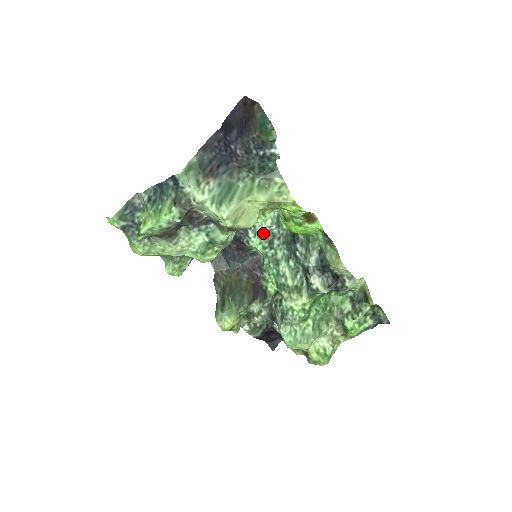
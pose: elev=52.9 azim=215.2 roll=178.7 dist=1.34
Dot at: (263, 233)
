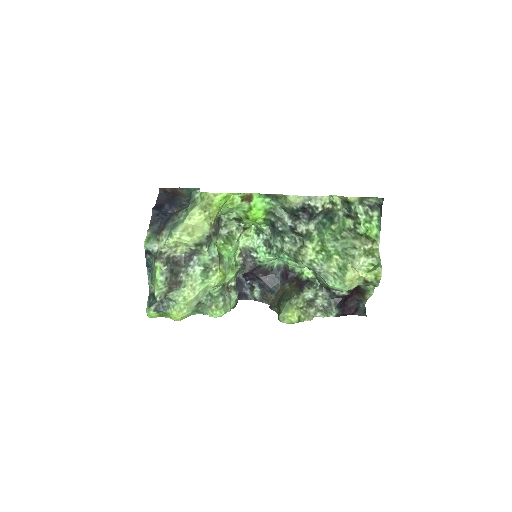
Dot at: (260, 246)
